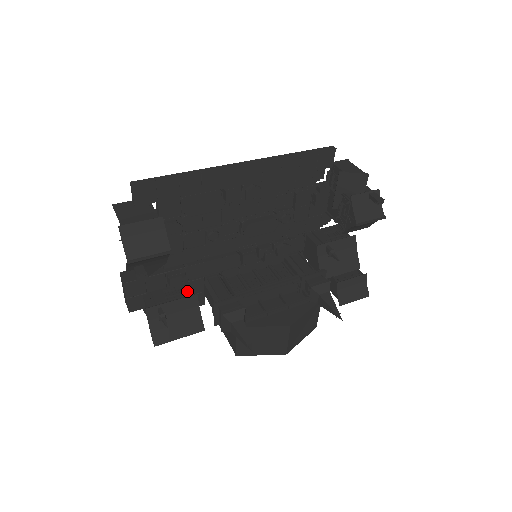
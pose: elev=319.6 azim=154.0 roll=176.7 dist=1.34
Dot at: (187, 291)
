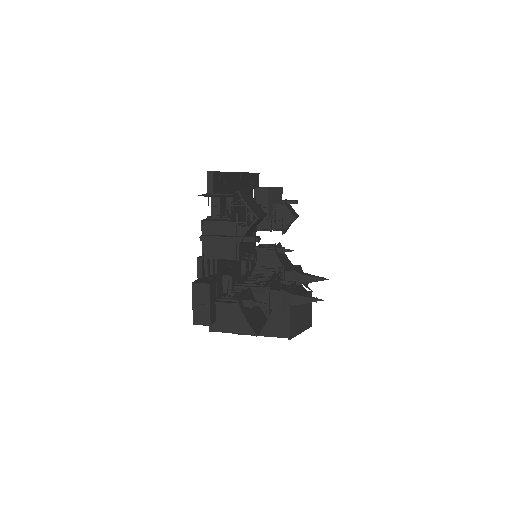
Dot at: (237, 292)
